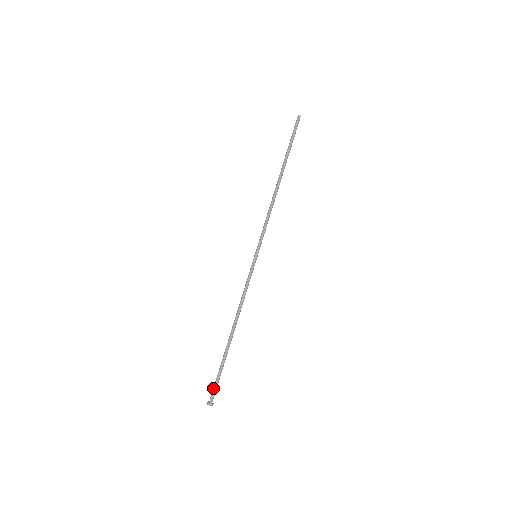
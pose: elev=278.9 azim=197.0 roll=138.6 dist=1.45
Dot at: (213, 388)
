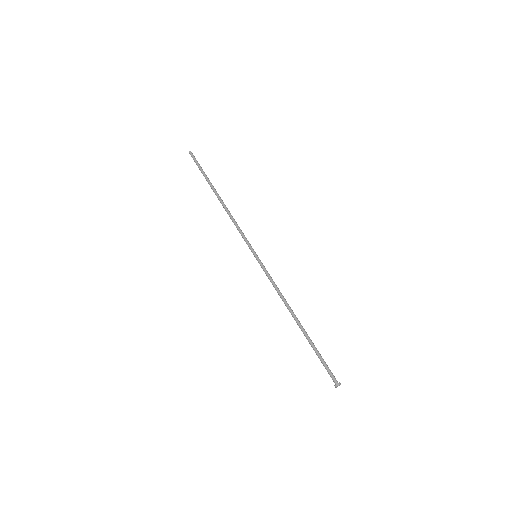
Dot at: occluded
